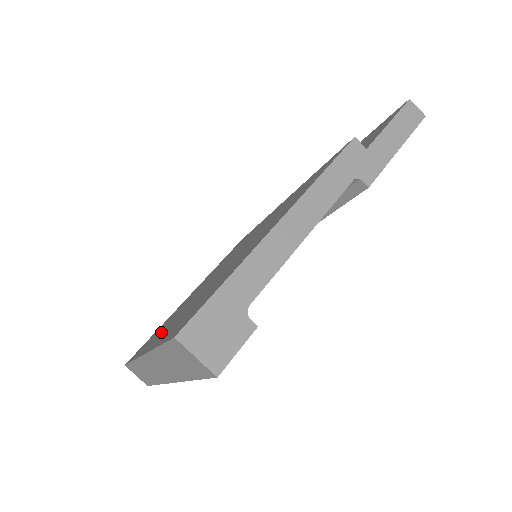
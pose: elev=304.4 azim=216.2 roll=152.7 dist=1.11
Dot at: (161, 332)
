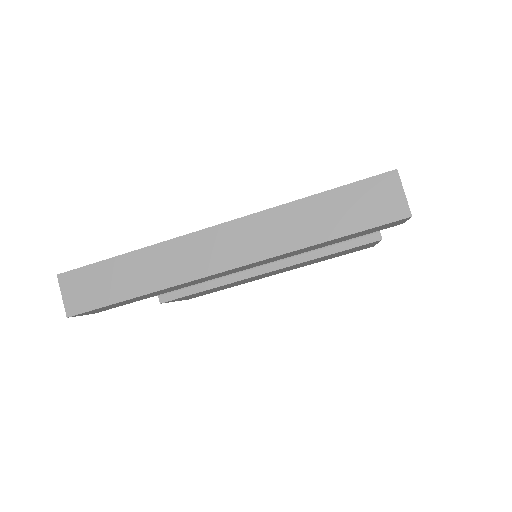
Dot at: occluded
